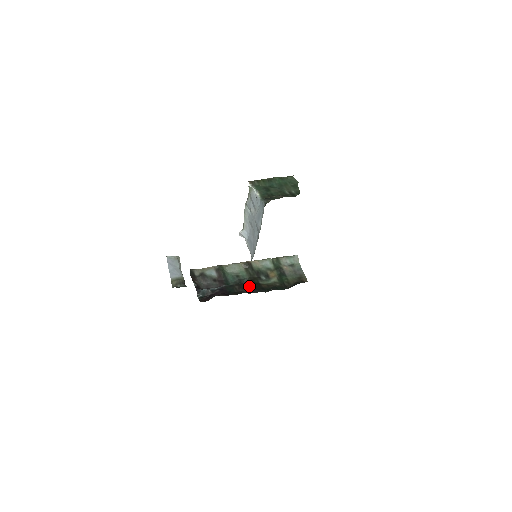
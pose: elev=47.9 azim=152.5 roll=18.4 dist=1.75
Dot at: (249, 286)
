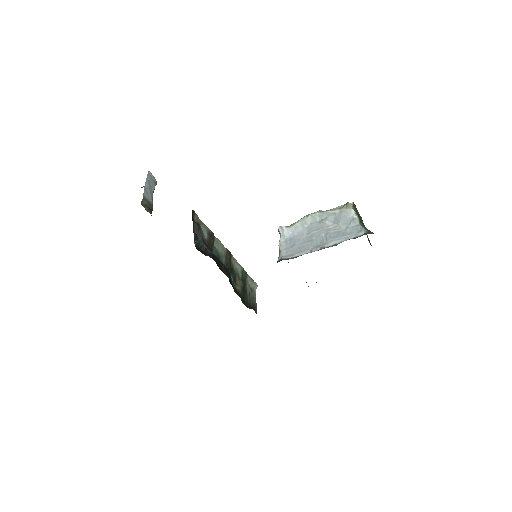
Dot at: occluded
